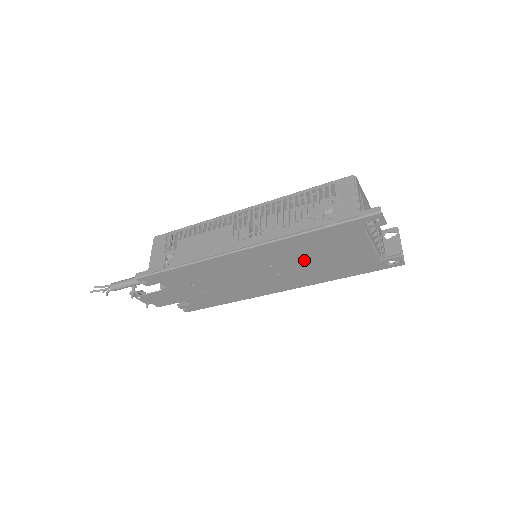
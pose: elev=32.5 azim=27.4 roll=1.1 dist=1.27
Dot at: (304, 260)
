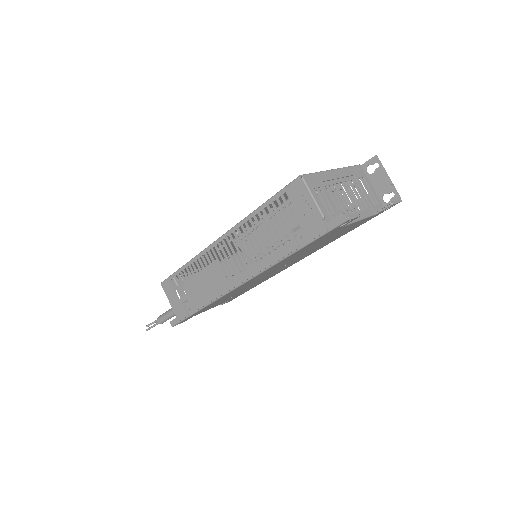
Dot at: occluded
